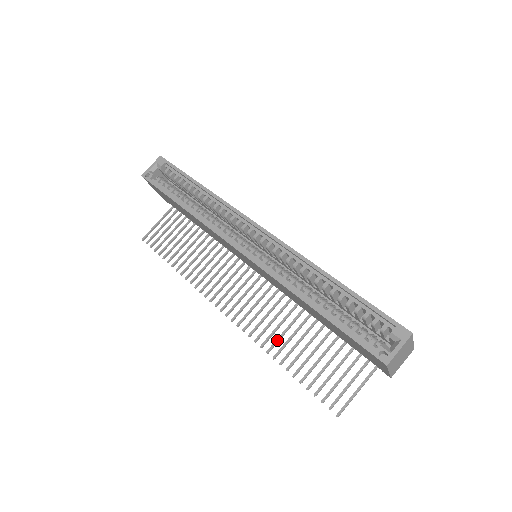
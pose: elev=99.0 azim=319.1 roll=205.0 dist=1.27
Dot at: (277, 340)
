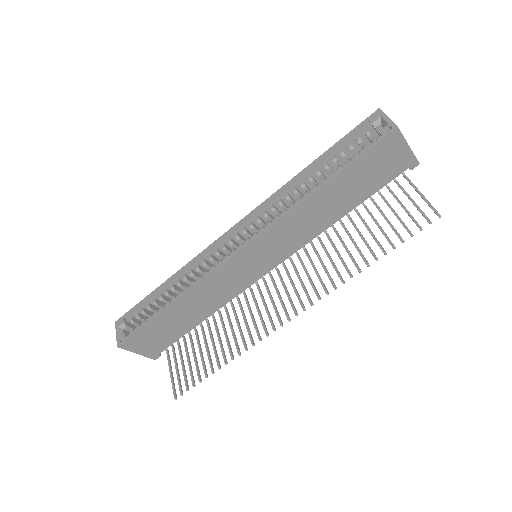
Dot at: (344, 264)
